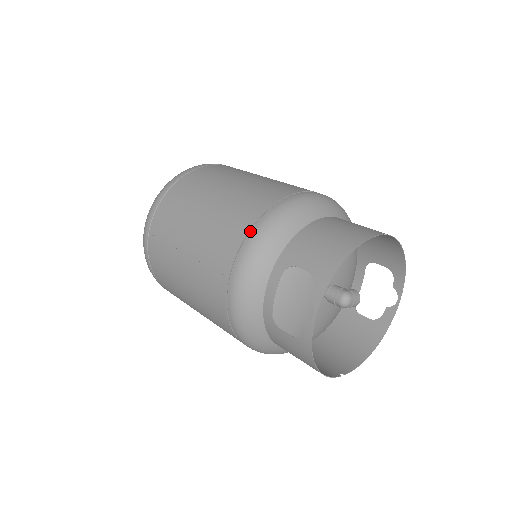
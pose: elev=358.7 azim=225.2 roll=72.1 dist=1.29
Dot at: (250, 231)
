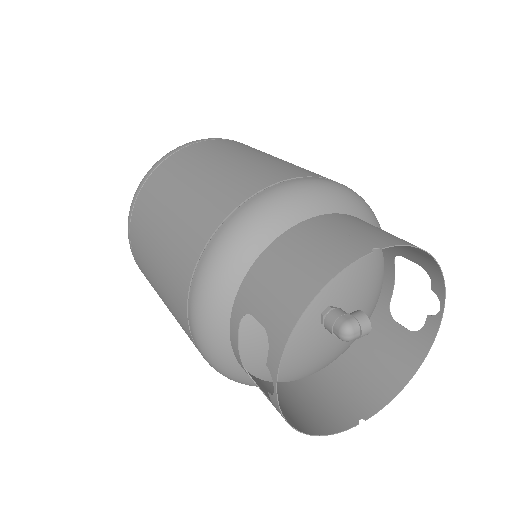
Dot at: (197, 264)
